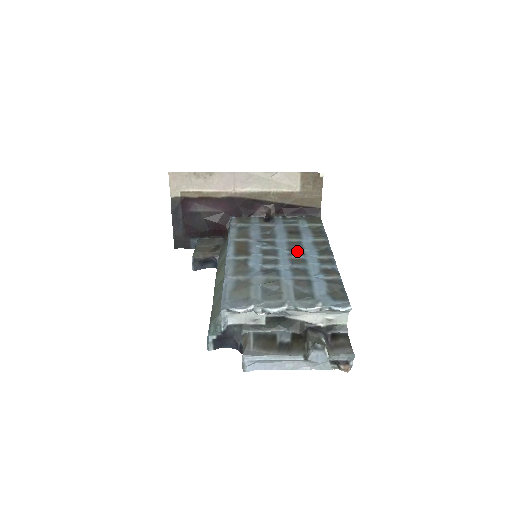
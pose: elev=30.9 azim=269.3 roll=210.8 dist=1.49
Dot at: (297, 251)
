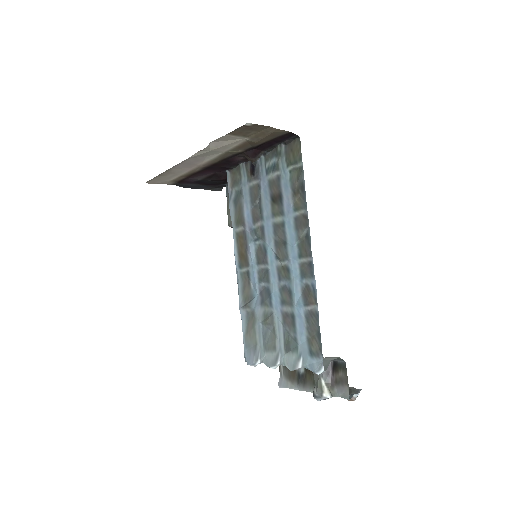
Dot at: (282, 248)
